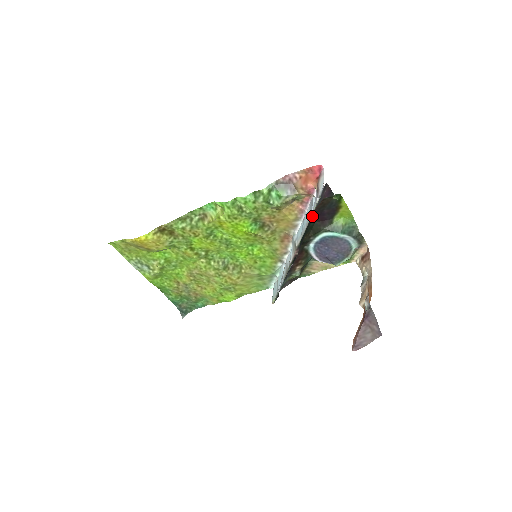
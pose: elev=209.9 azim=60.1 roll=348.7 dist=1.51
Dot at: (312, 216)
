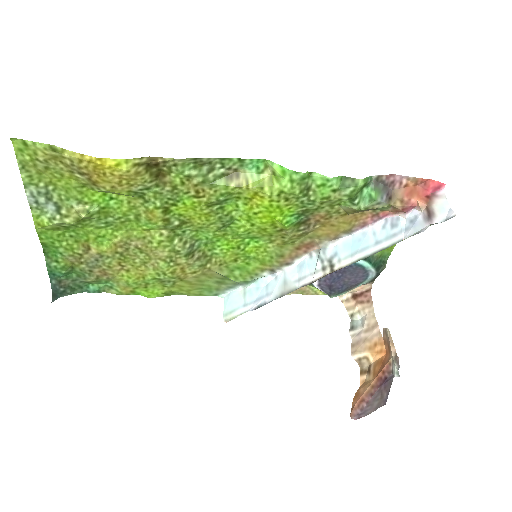
Dot at: occluded
